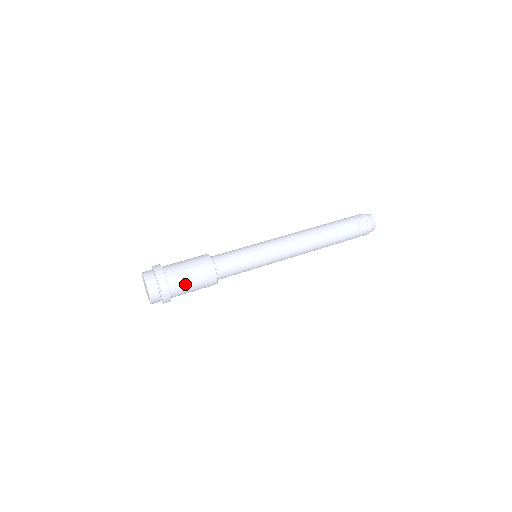
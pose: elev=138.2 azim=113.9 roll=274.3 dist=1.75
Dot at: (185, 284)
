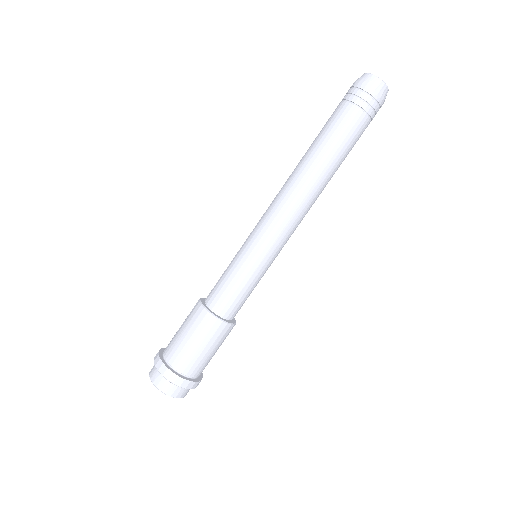
Dot at: (203, 360)
